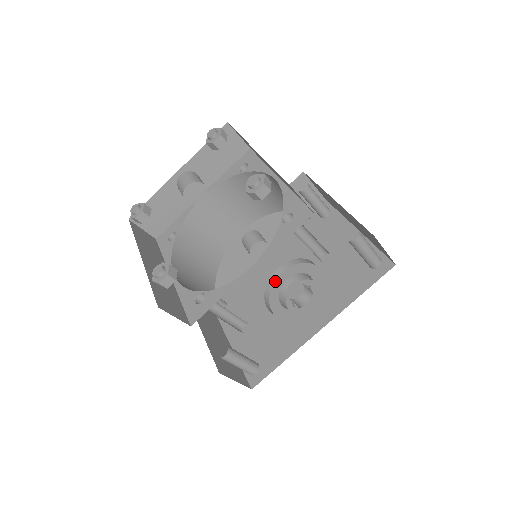
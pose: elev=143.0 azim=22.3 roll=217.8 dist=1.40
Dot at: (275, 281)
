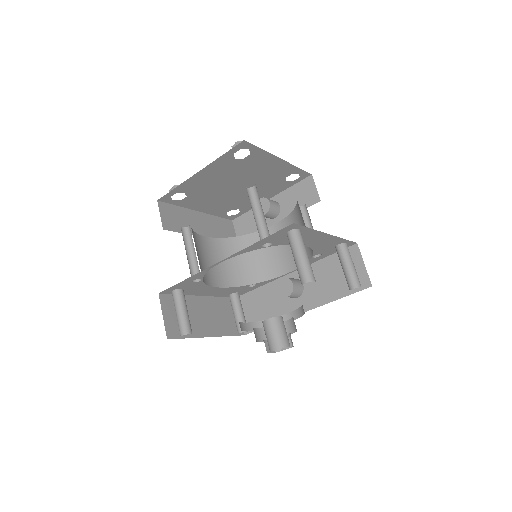
Dot at: occluded
